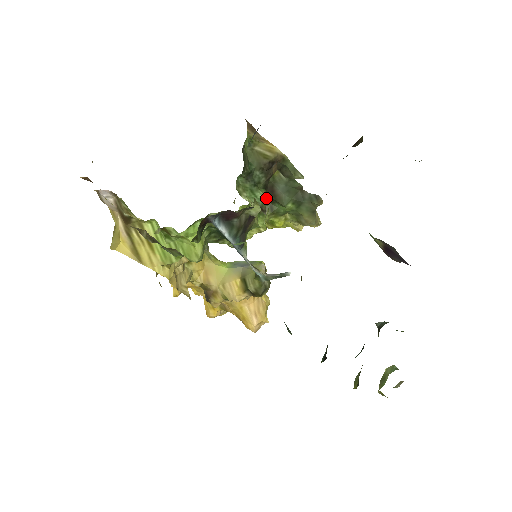
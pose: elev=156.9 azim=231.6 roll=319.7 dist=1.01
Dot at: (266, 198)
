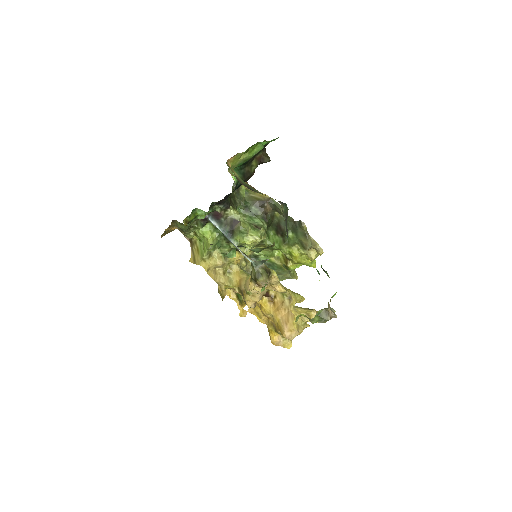
Dot at: (263, 223)
